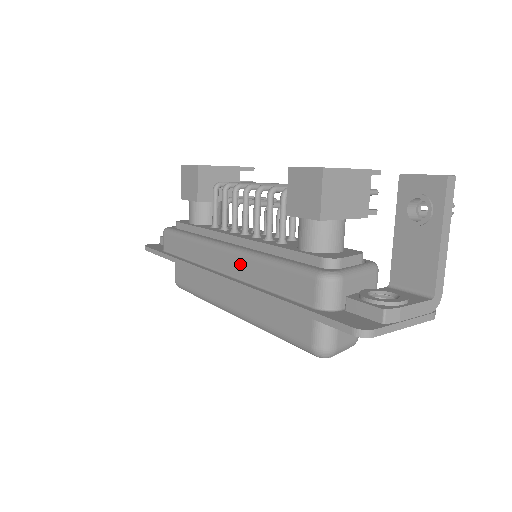
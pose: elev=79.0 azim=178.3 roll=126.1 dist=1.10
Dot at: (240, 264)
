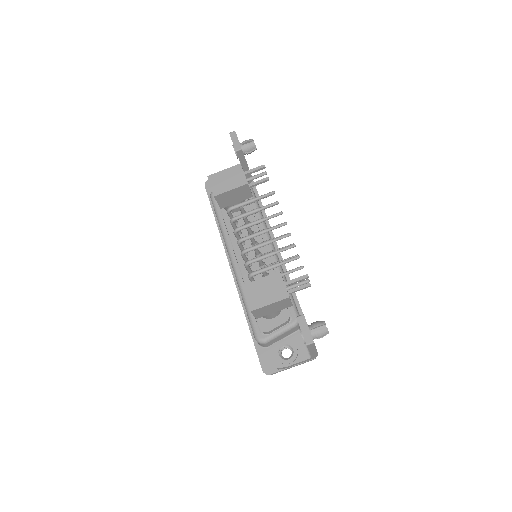
Dot at: occluded
